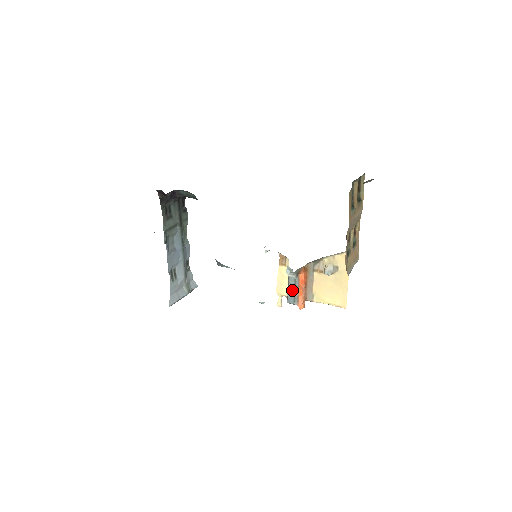
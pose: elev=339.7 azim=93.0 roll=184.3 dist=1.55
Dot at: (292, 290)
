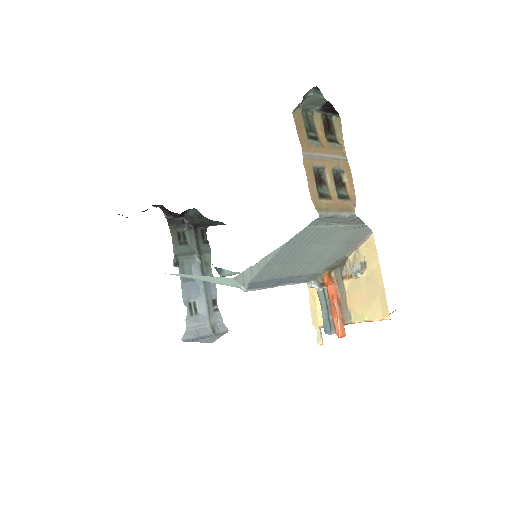
Dot at: (325, 313)
